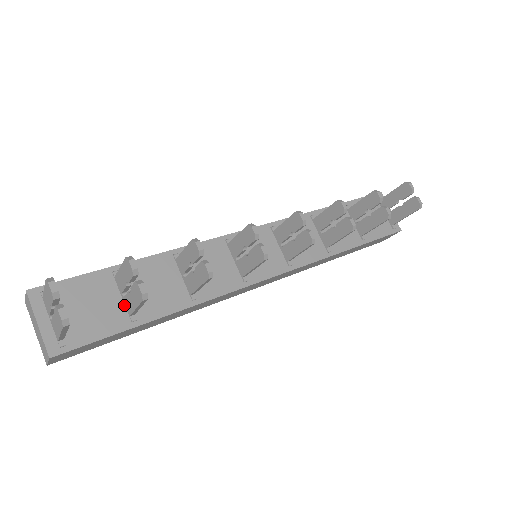
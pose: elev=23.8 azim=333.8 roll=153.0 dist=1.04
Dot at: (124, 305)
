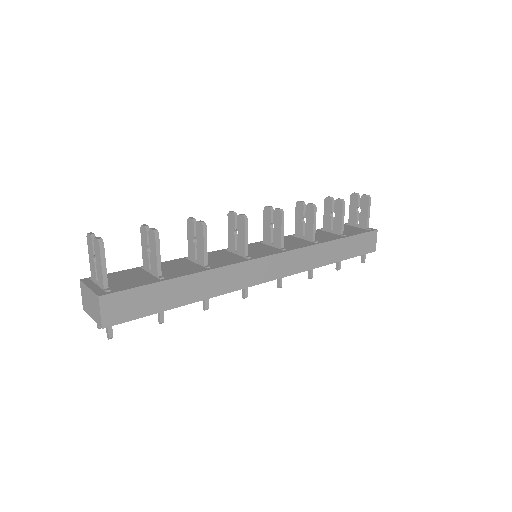
Dot at: (153, 276)
